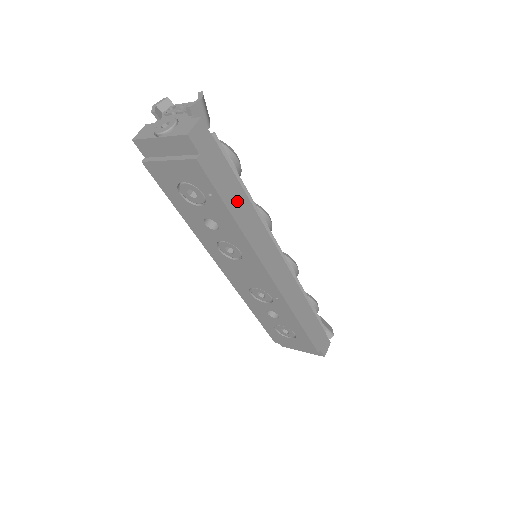
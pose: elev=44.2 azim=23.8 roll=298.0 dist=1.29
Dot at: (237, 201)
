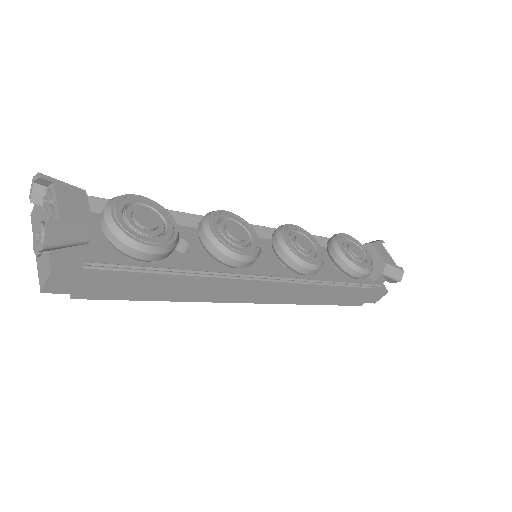
Dot at: (163, 289)
